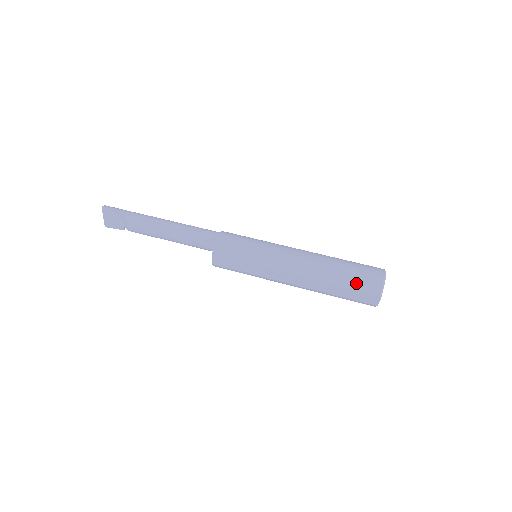
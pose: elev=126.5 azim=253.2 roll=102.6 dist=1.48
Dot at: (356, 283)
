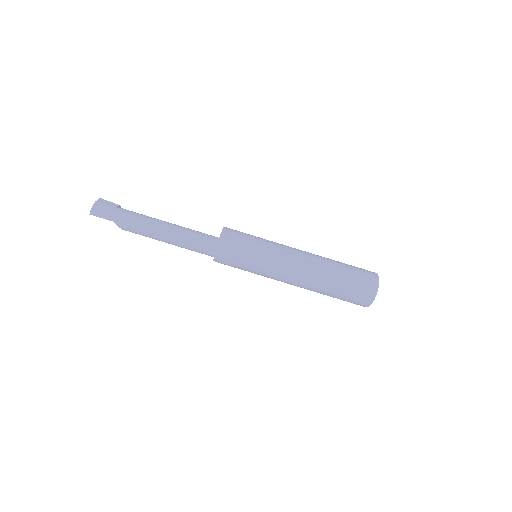
Dot at: occluded
